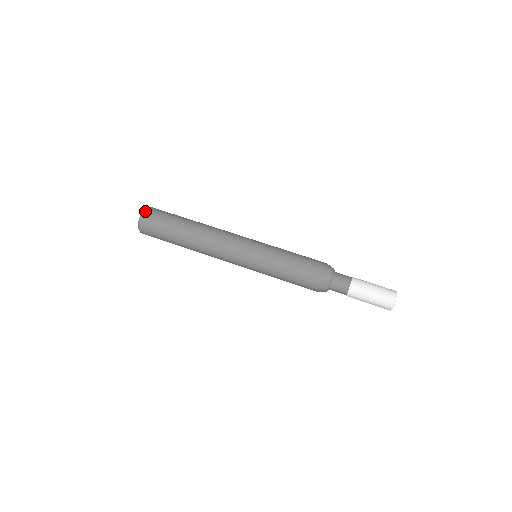
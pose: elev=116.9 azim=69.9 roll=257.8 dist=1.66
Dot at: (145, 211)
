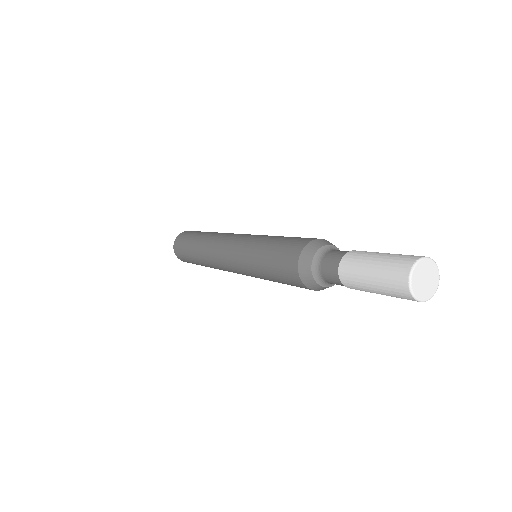
Dot at: occluded
